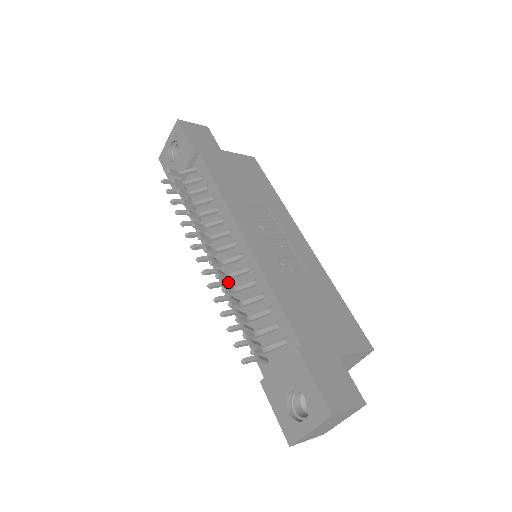
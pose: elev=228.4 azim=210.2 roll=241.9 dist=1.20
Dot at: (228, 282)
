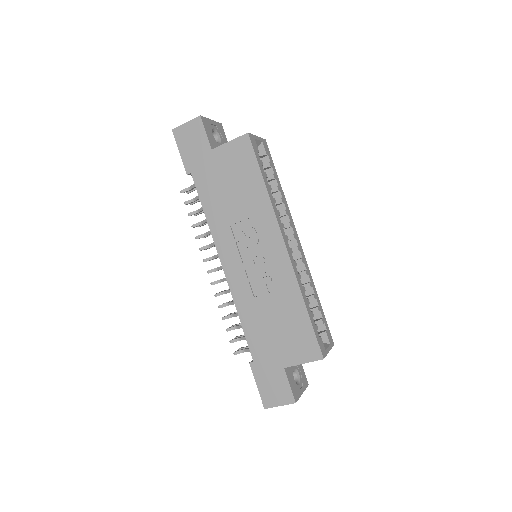
Dot at: occluded
